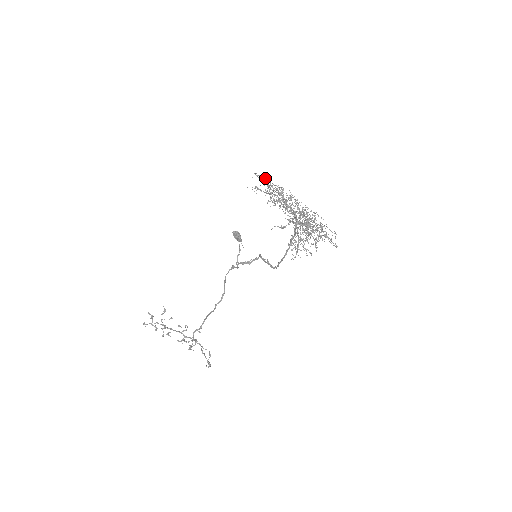
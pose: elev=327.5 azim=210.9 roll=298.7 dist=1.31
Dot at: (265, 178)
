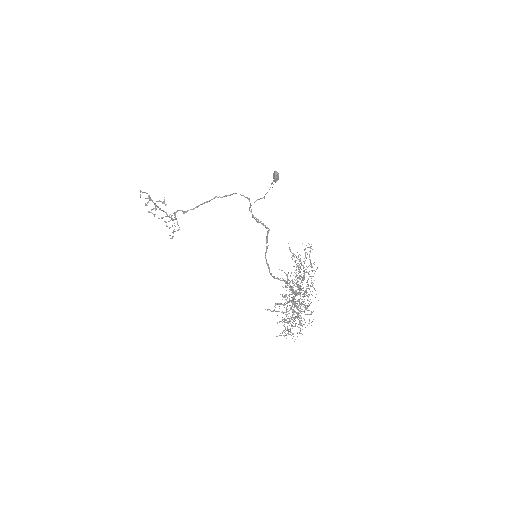
Dot at: occluded
